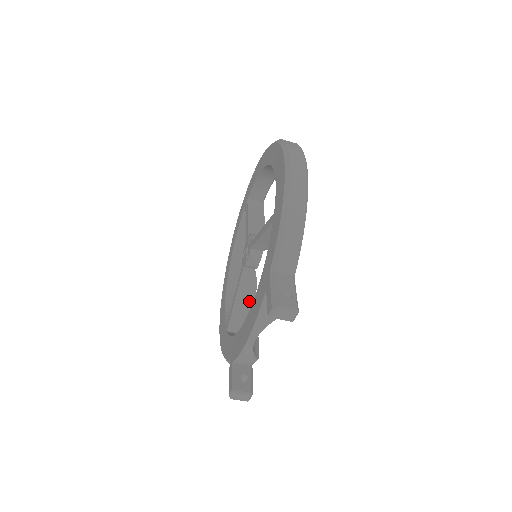
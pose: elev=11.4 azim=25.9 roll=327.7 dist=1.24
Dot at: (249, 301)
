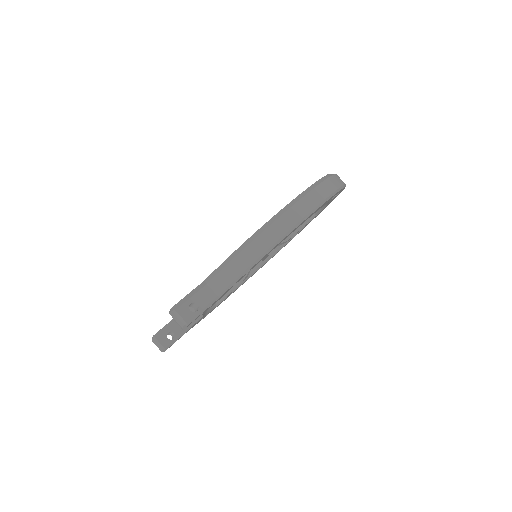
Dot at: occluded
